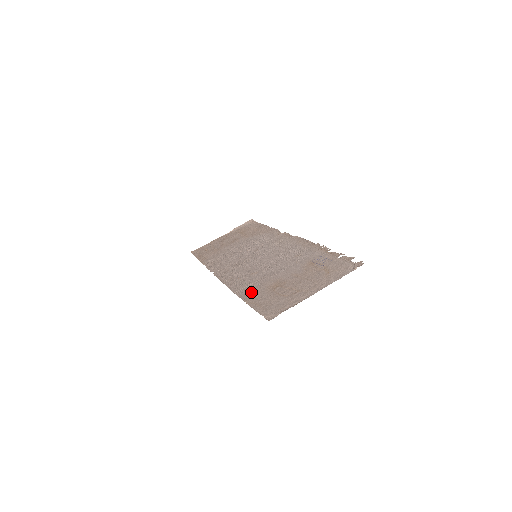
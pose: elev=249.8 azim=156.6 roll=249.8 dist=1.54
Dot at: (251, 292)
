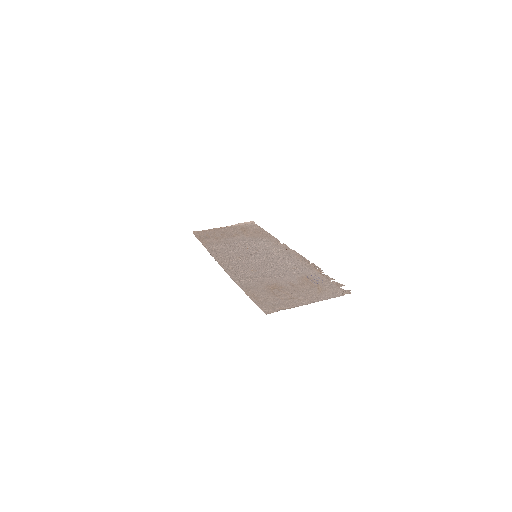
Dot at: (251, 286)
